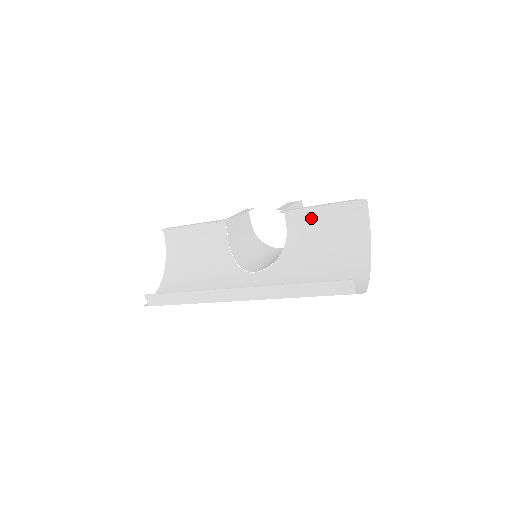
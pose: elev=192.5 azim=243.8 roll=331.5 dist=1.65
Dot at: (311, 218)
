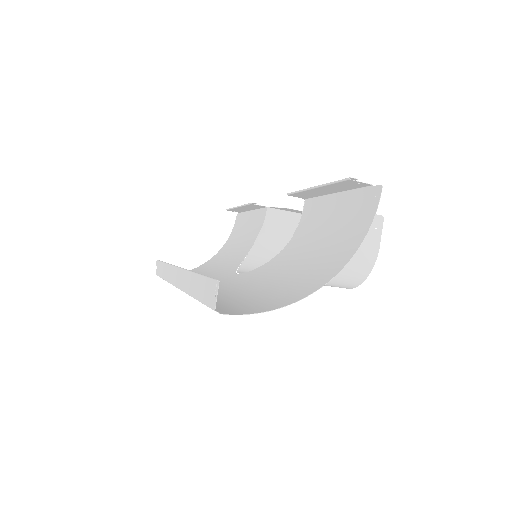
Dot at: (321, 214)
